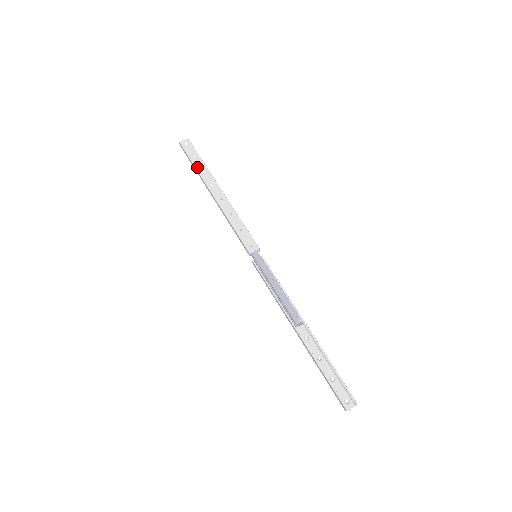
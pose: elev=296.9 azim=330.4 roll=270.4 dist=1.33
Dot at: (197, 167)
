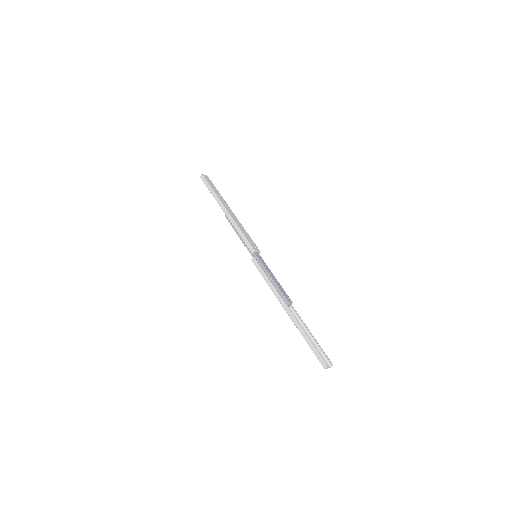
Dot at: (215, 192)
